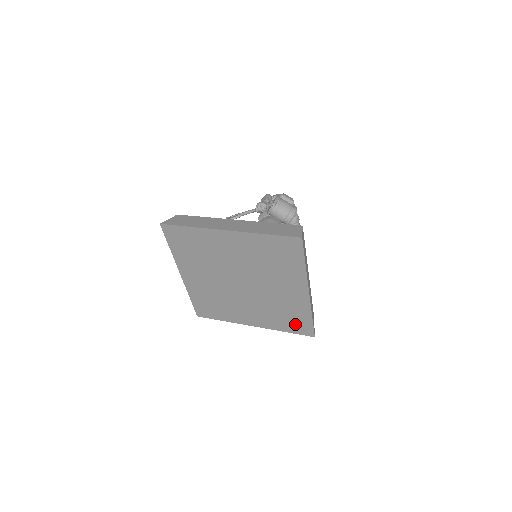
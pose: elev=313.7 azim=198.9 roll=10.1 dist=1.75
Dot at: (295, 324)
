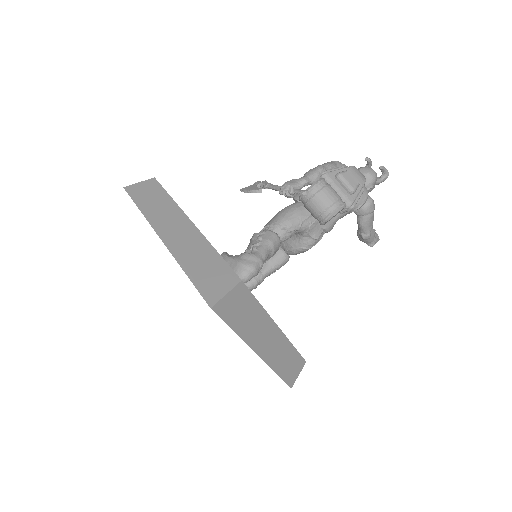
Dot at: occluded
